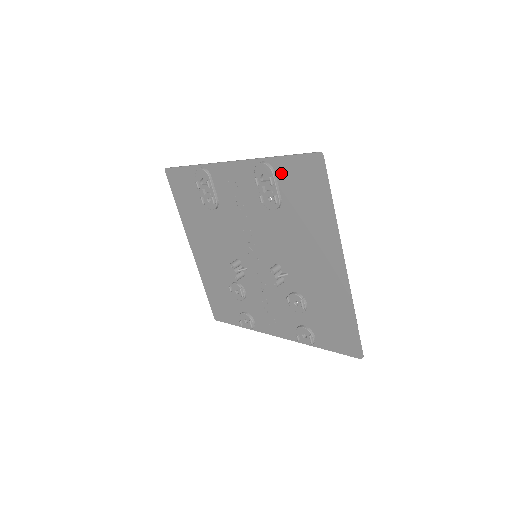
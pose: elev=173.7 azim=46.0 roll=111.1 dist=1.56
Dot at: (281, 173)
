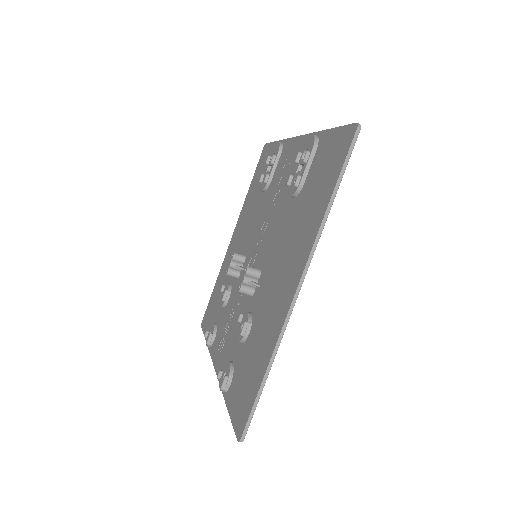
Dot at: (320, 151)
